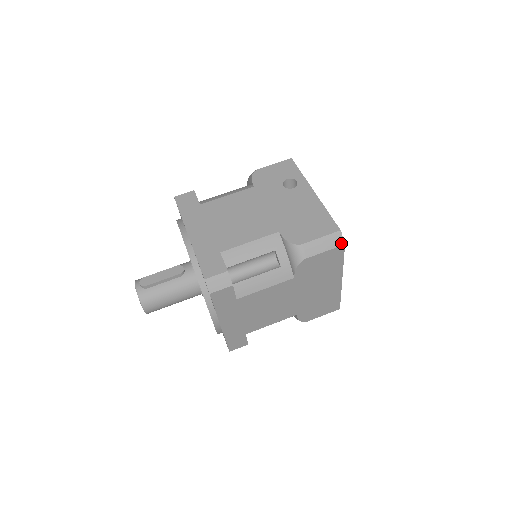
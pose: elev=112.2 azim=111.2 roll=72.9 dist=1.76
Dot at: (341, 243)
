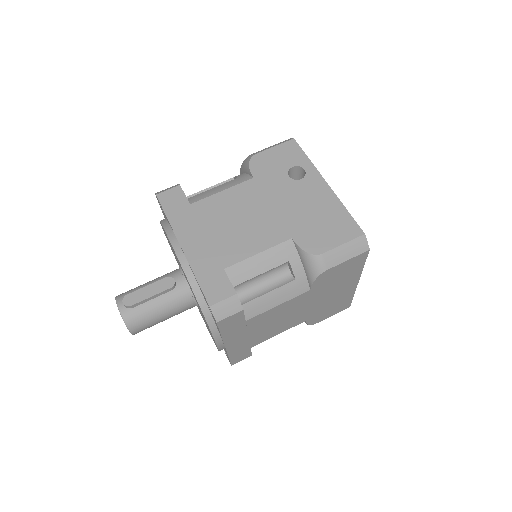
Dot at: (365, 249)
